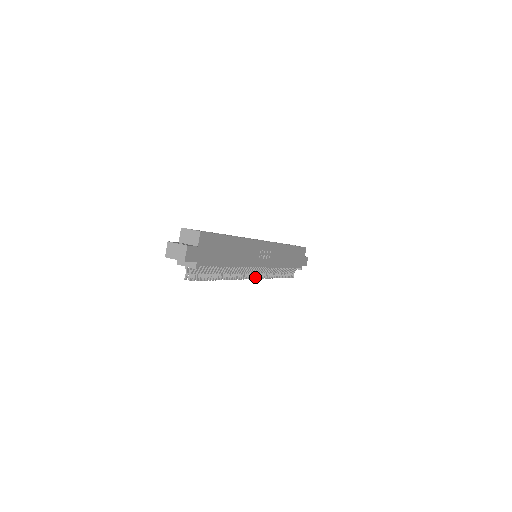
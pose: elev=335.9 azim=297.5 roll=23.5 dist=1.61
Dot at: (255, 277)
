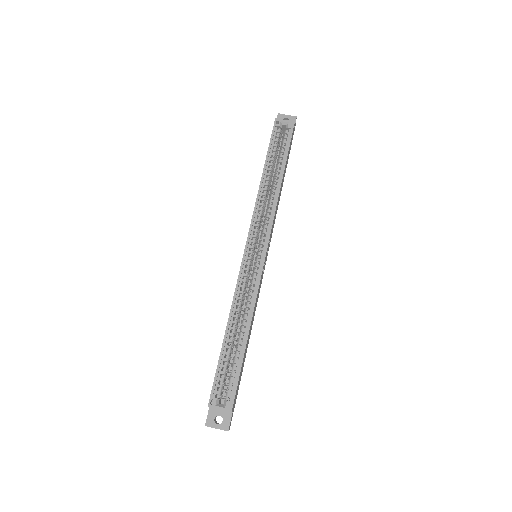
Dot at: occluded
